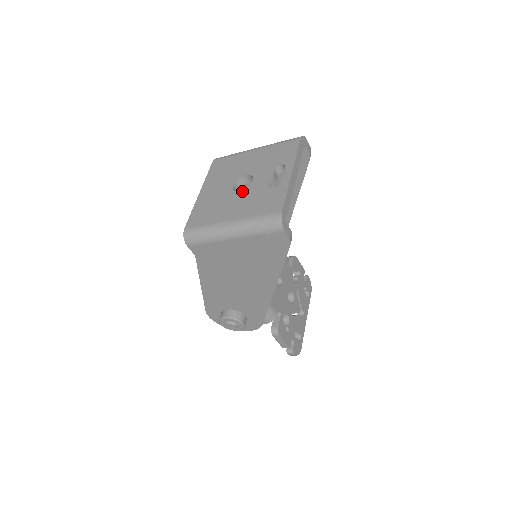
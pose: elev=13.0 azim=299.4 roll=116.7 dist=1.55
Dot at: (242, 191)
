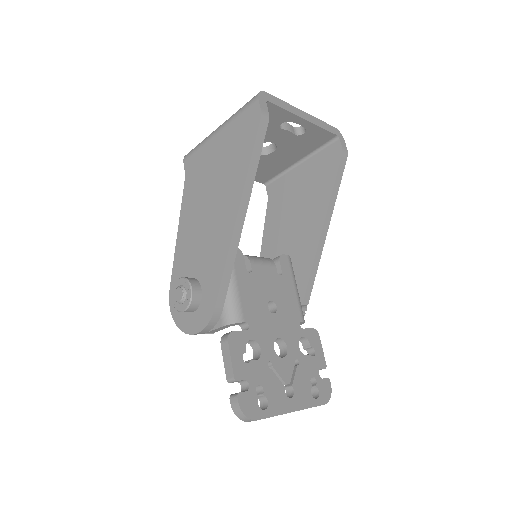
Dot at: occluded
